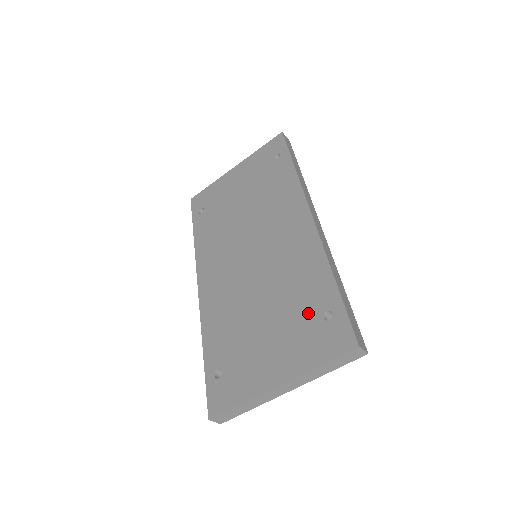
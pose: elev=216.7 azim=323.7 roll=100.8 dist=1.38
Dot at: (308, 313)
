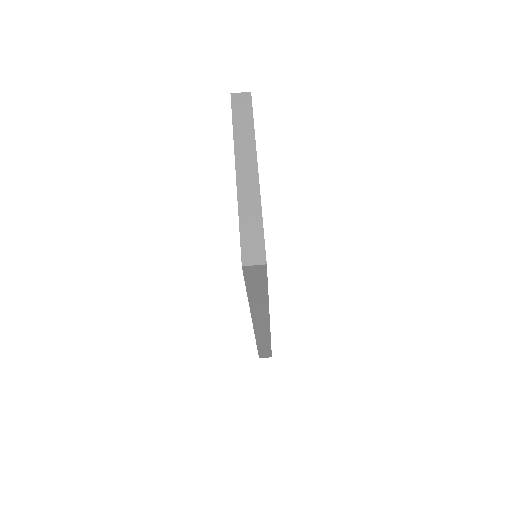
Dot at: occluded
